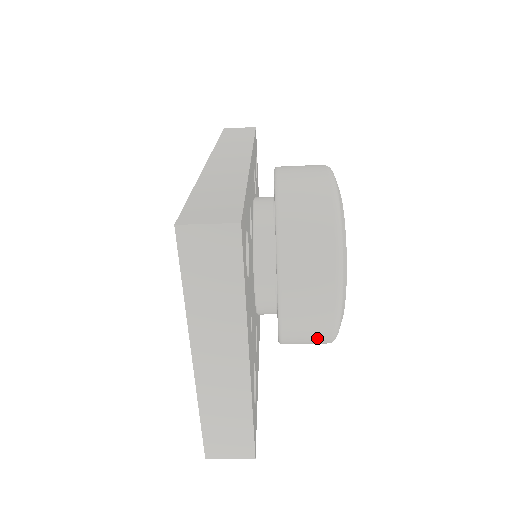
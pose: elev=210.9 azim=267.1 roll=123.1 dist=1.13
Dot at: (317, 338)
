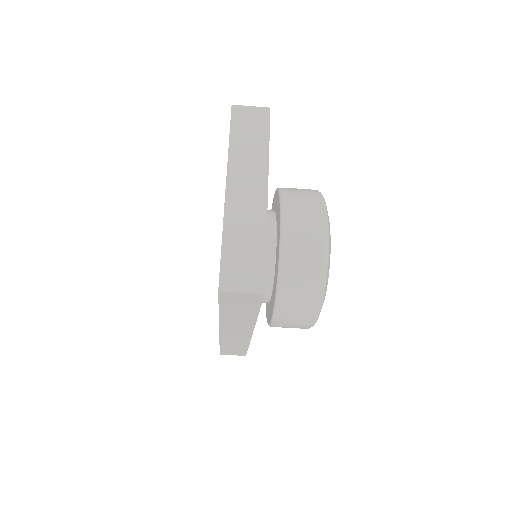
Dot at: (310, 276)
